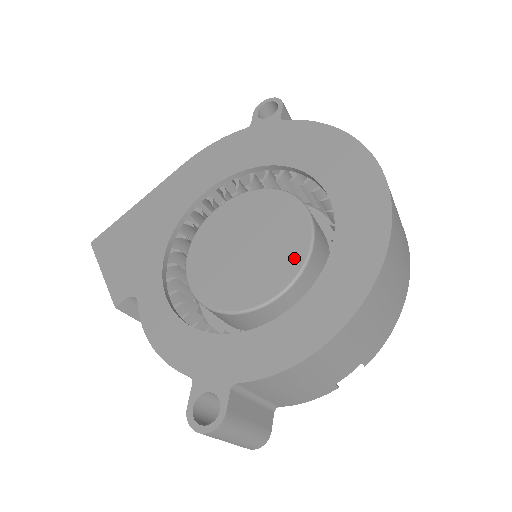
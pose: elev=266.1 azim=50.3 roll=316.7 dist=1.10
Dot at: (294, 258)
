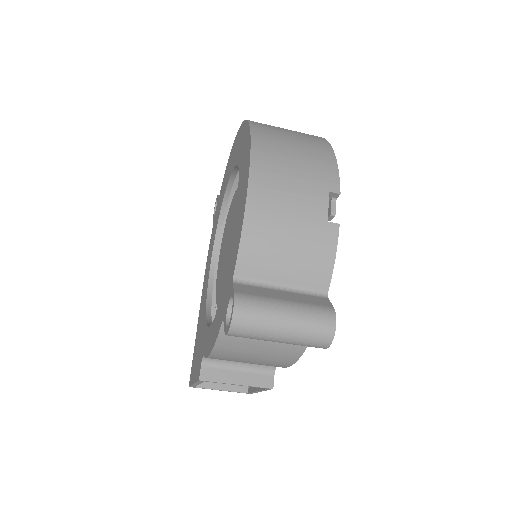
Dot at: occluded
